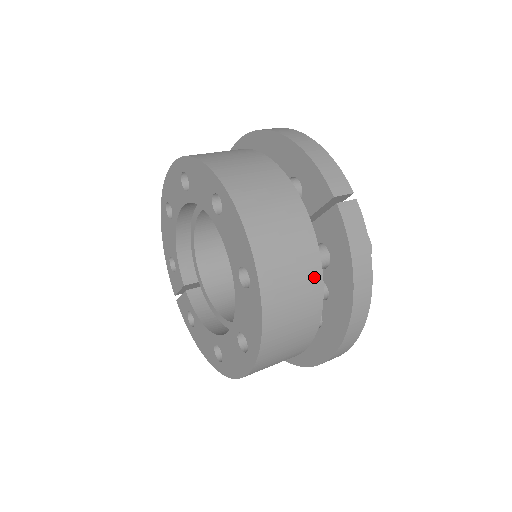
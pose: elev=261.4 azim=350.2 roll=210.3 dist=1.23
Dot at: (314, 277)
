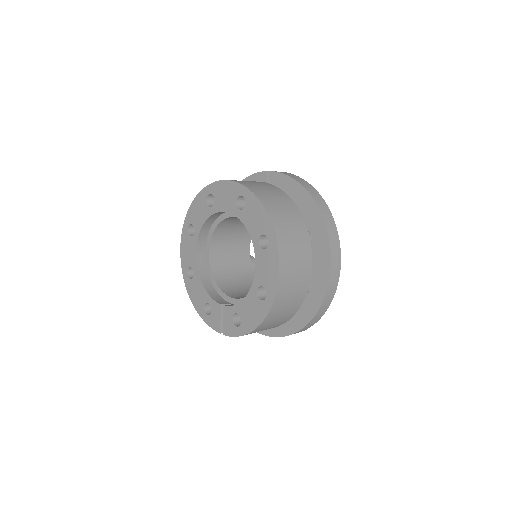
Dot at: (279, 192)
